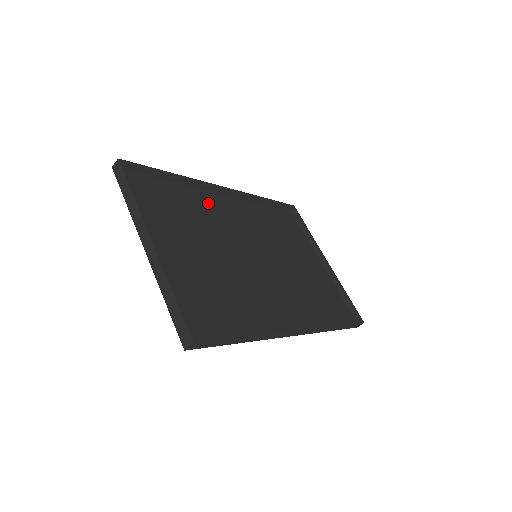
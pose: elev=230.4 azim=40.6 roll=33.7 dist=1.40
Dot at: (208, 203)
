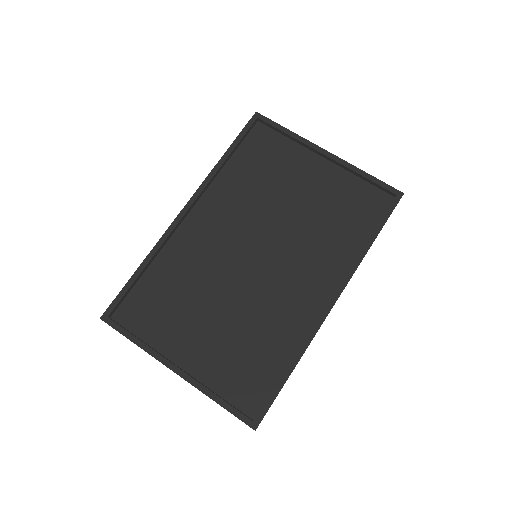
Dot at: (184, 250)
